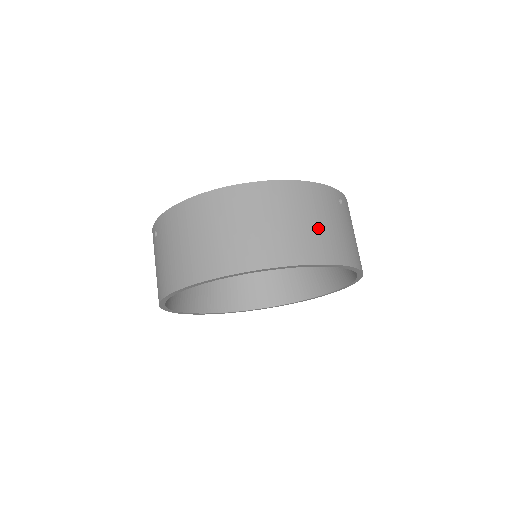
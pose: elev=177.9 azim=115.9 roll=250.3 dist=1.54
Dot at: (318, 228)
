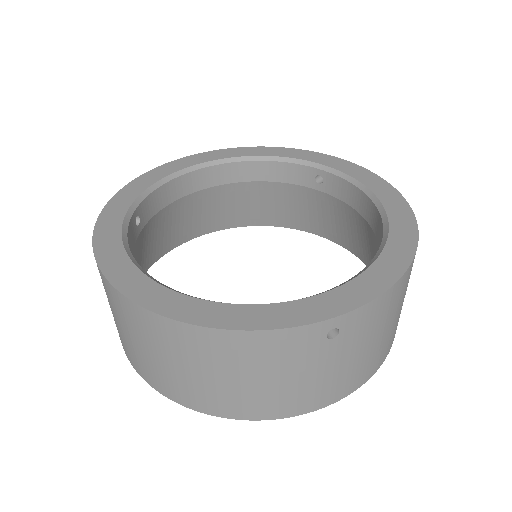
Dot at: (251, 386)
